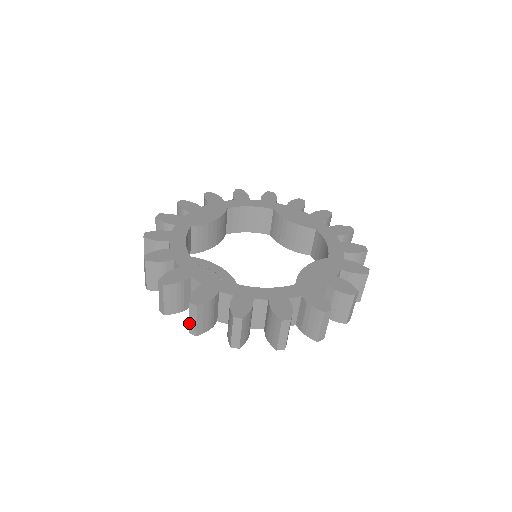
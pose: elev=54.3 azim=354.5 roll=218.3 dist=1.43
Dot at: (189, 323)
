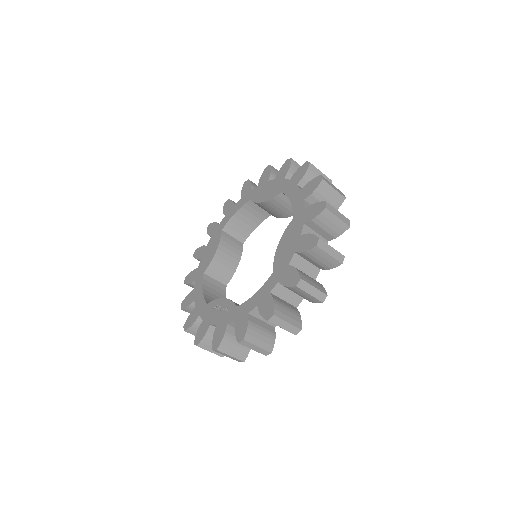
Dot at: (231, 358)
